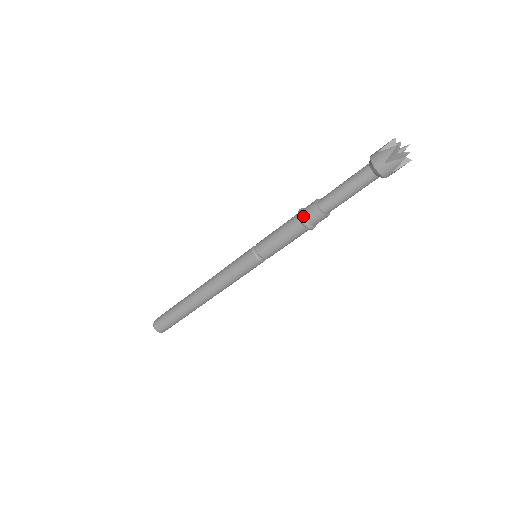
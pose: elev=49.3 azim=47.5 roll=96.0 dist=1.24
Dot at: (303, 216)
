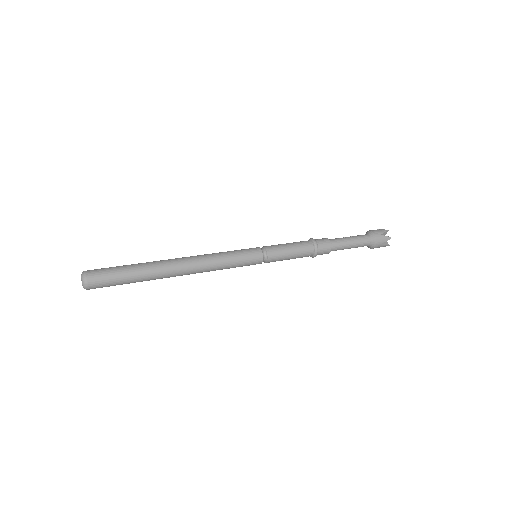
Dot at: (316, 241)
